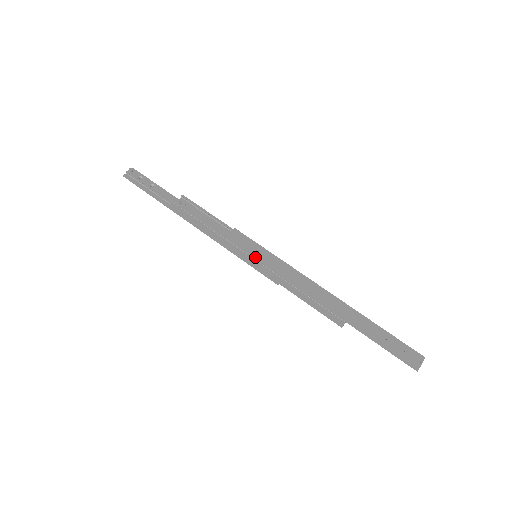
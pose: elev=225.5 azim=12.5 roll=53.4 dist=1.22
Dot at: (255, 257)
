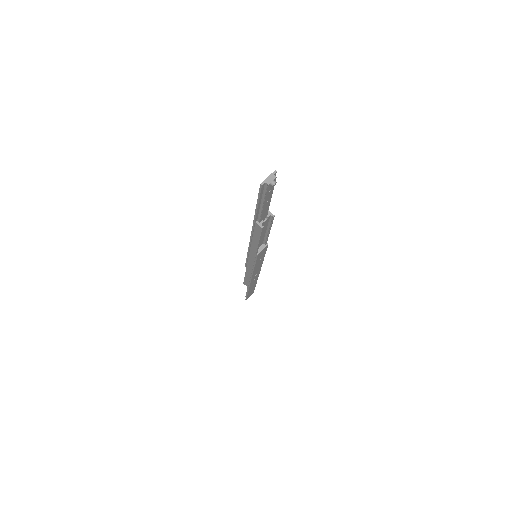
Dot at: (247, 256)
